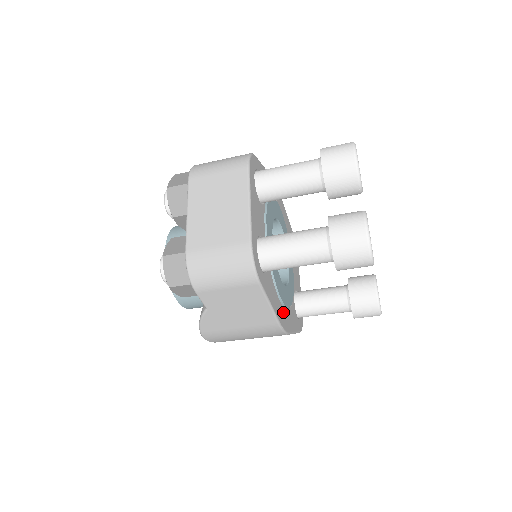
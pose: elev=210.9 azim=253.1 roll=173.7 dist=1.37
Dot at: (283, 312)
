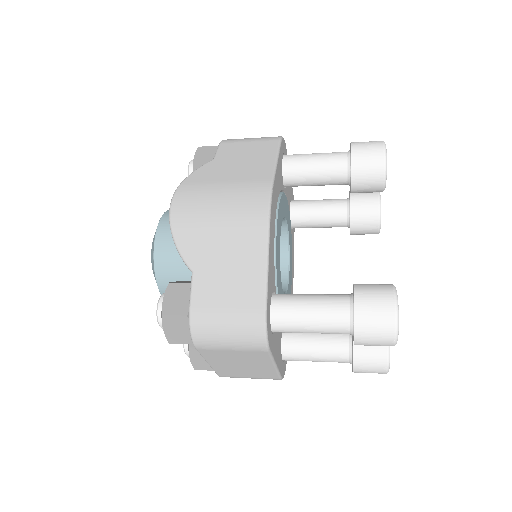
Dot at: (291, 291)
